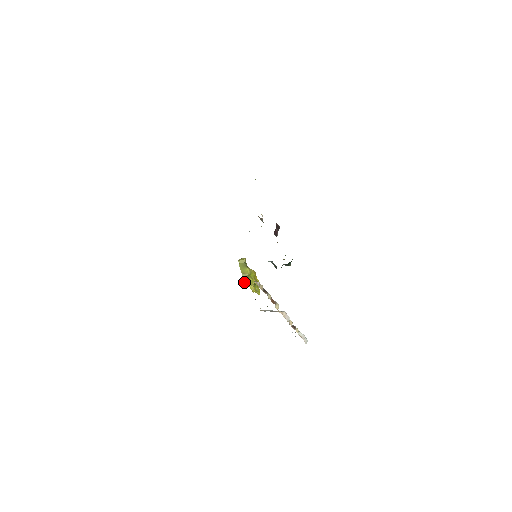
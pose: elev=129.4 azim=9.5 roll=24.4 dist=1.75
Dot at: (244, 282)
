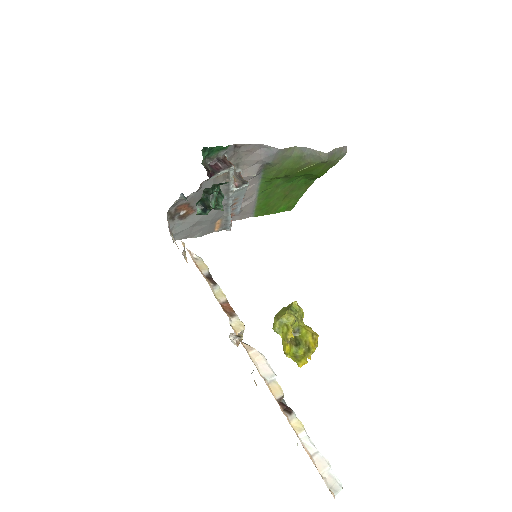
Dot at: occluded
